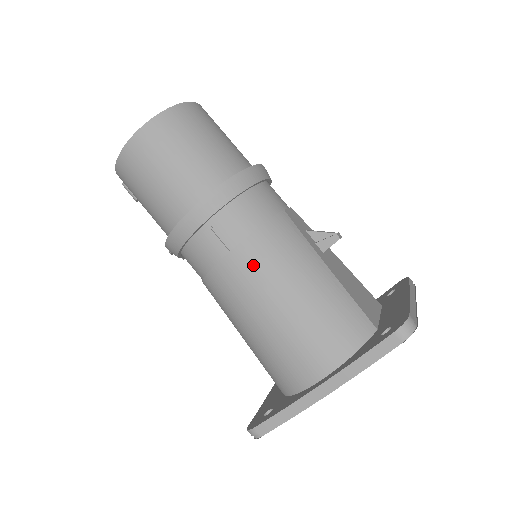
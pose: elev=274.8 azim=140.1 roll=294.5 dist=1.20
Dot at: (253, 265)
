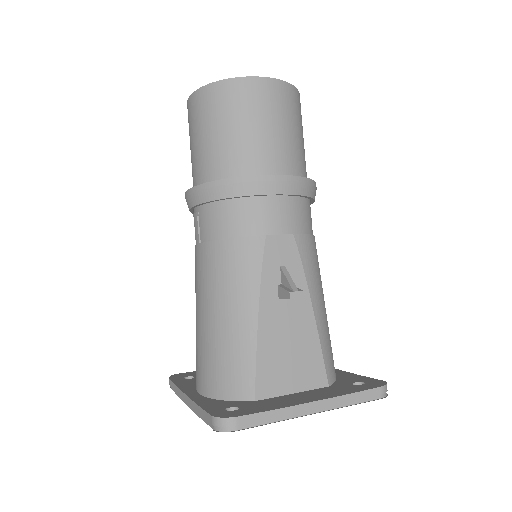
Dot at: (204, 267)
